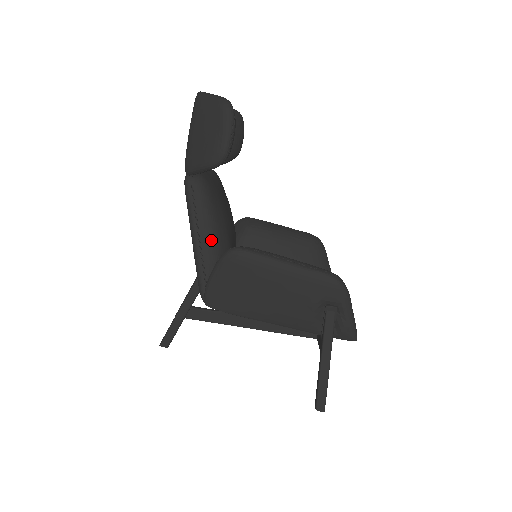
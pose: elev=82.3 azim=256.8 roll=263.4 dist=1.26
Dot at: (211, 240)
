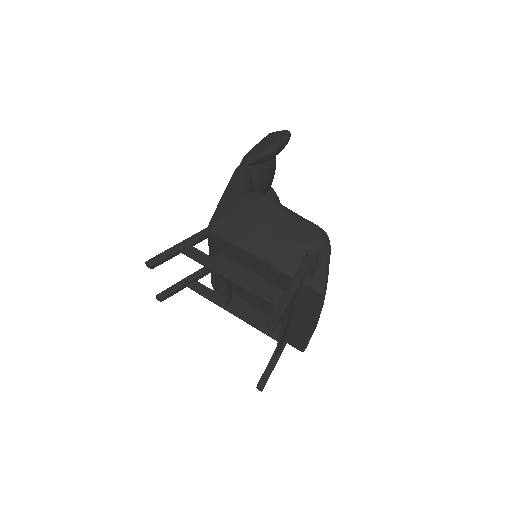
Dot at: (237, 198)
